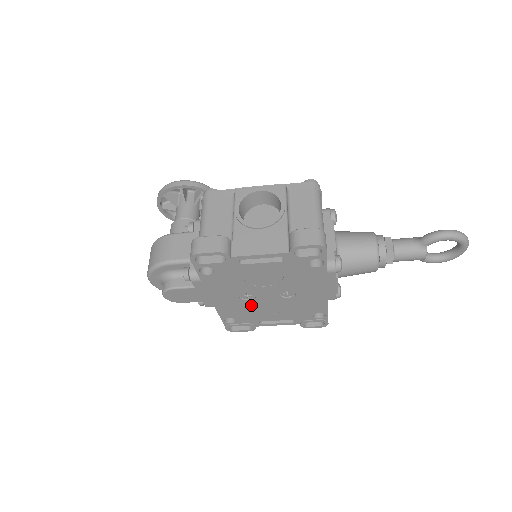
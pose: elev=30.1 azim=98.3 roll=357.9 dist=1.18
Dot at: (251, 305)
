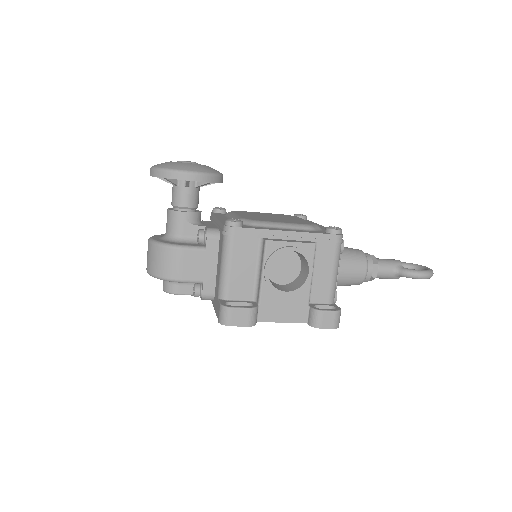
Dot at: occluded
